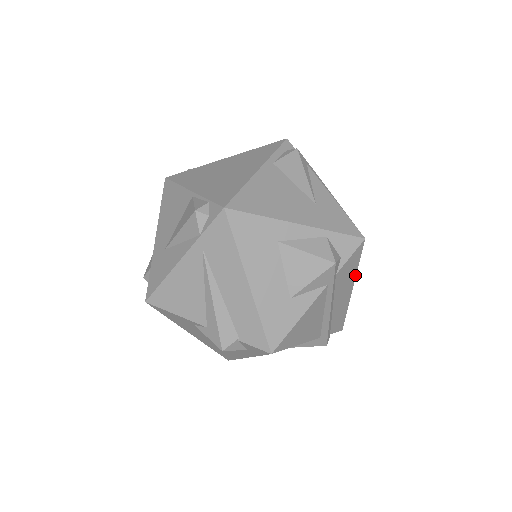
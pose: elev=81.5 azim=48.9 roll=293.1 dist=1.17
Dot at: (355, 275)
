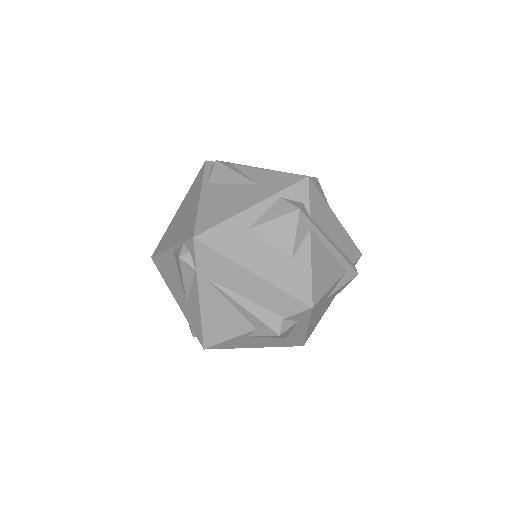
Dot at: (329, 207)
